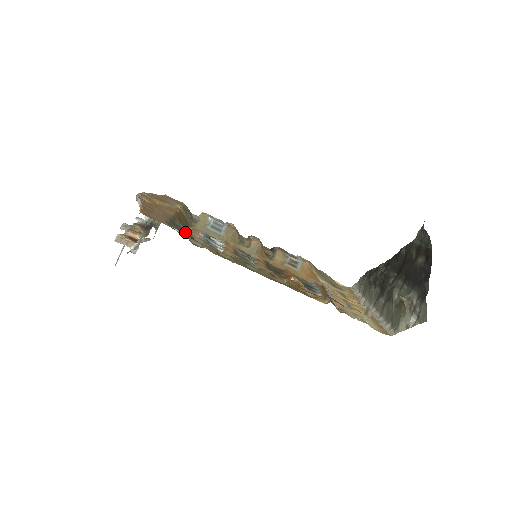
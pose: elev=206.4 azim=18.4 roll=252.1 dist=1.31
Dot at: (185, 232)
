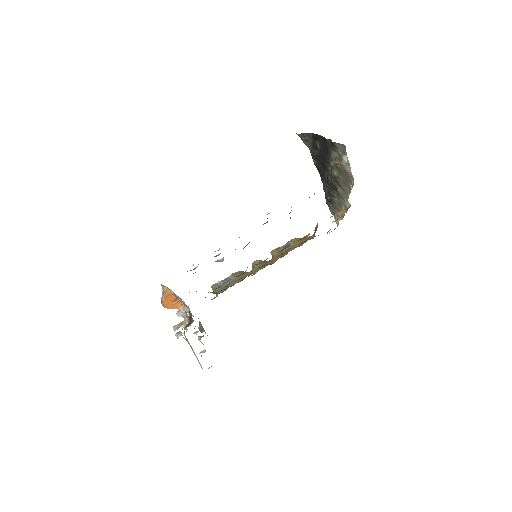
Dot at: (194, 268)
